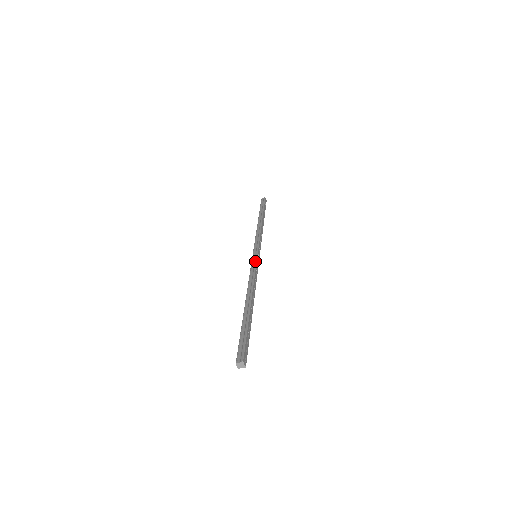
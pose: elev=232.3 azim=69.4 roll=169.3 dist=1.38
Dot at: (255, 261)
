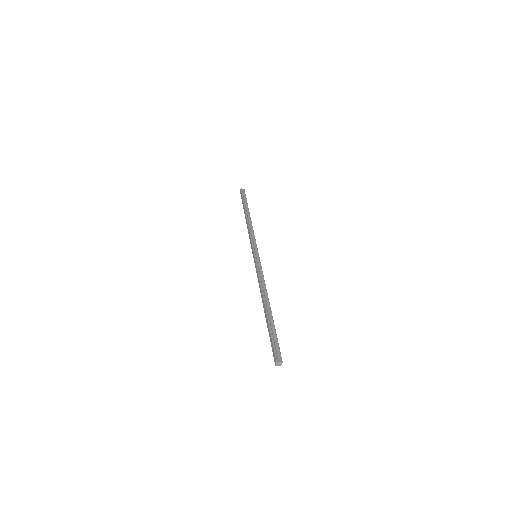
Dot at: (260, 263)
